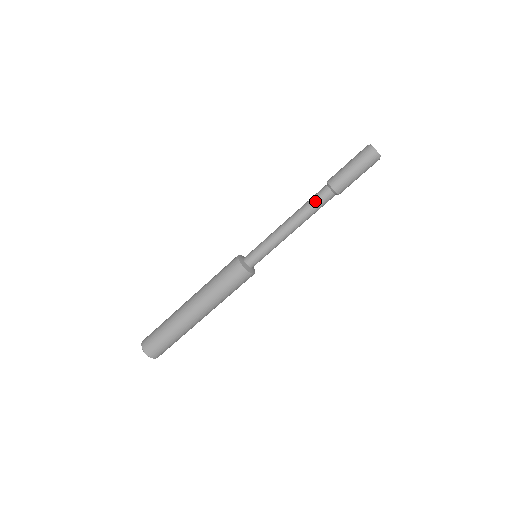
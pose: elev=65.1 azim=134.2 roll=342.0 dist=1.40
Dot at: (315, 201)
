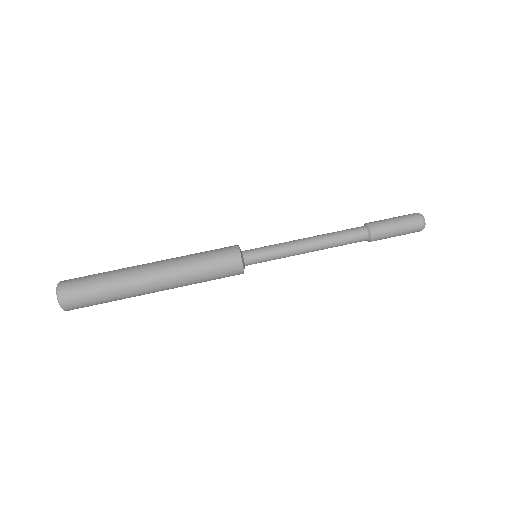
Dot at: occluded
